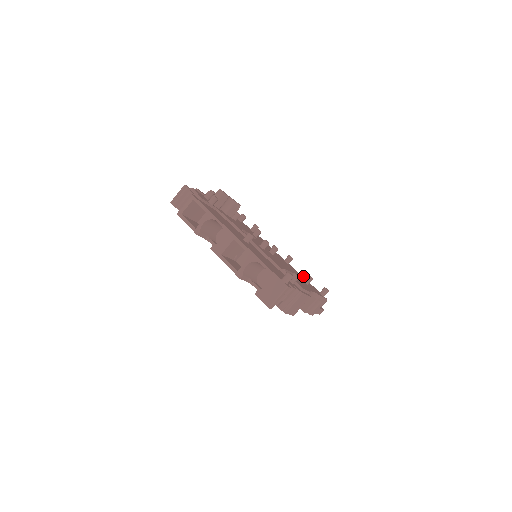
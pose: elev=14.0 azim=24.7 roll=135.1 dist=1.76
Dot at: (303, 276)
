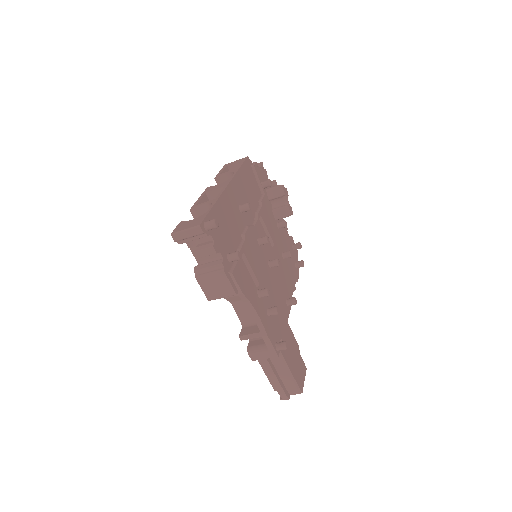
Dot at: (263, 291)
